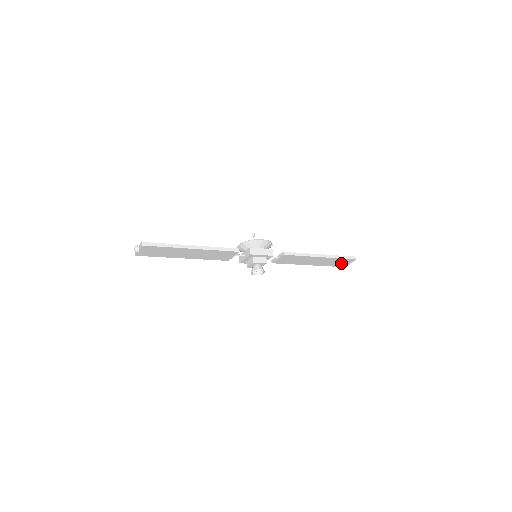
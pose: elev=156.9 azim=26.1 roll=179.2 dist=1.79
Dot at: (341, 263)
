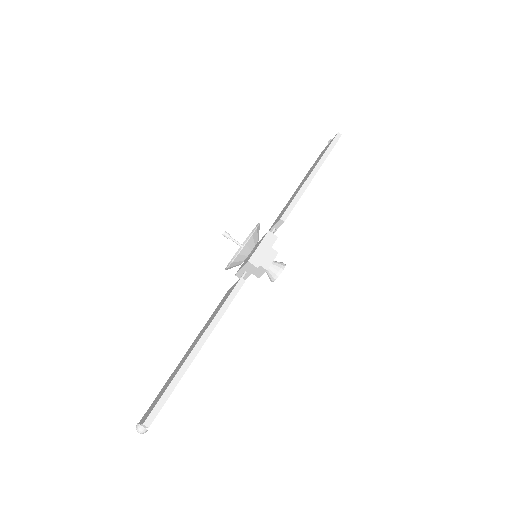
Dot at: occluded
